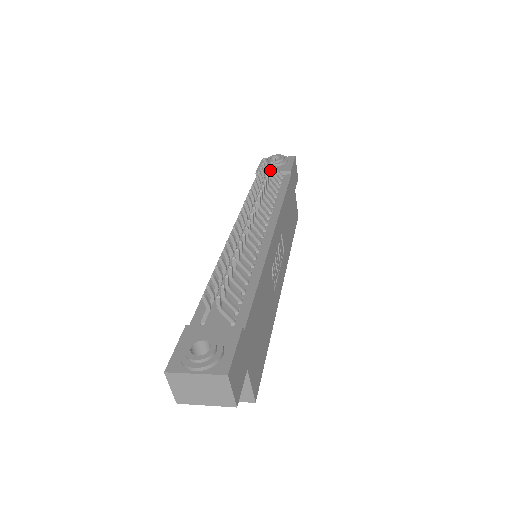
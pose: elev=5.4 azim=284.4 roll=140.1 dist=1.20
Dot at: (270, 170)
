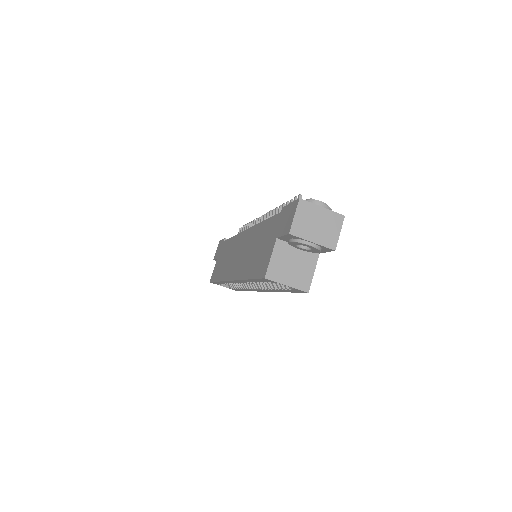
Dot at: occluded
